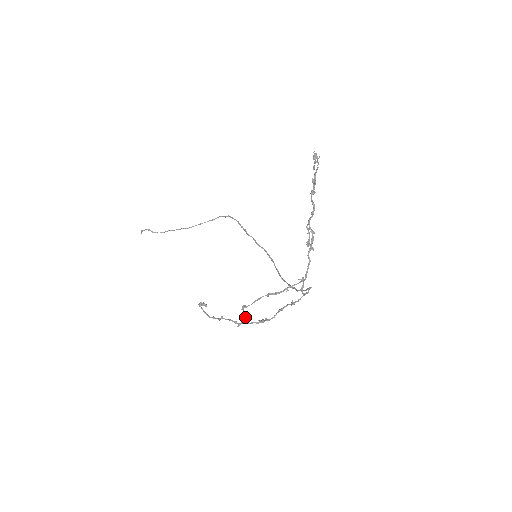
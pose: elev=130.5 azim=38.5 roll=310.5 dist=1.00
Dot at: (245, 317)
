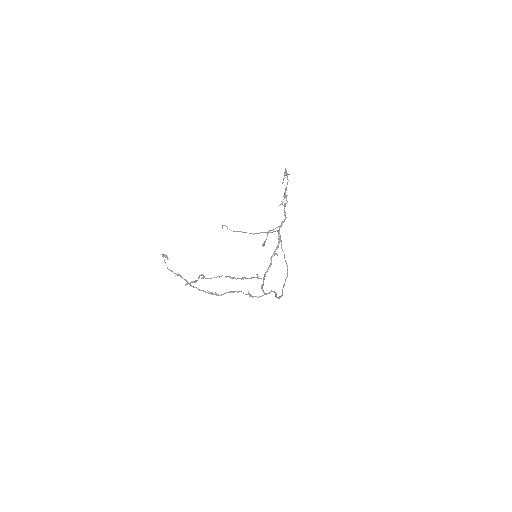
Dot at: (194, 281)
